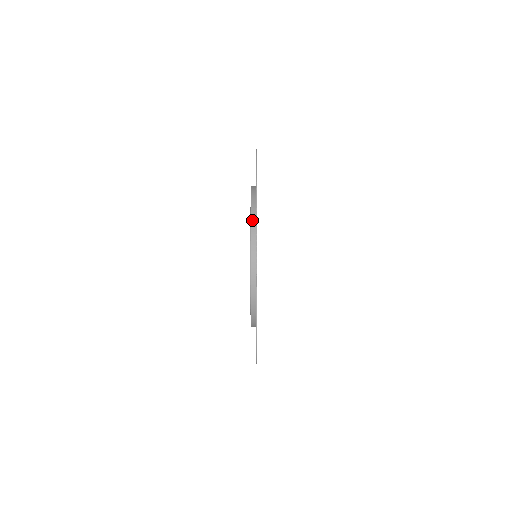
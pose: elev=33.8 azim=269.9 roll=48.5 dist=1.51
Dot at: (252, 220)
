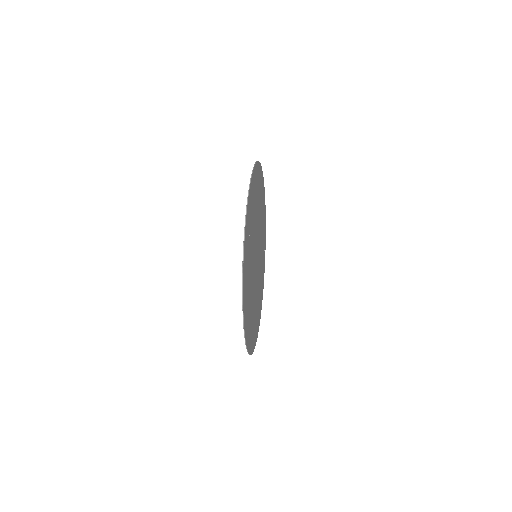
Dot at: occluded
